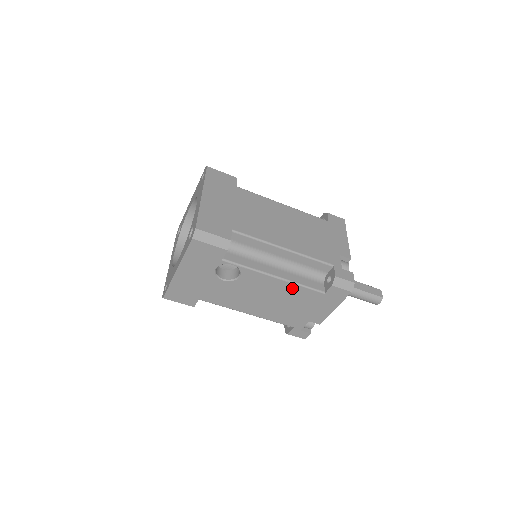
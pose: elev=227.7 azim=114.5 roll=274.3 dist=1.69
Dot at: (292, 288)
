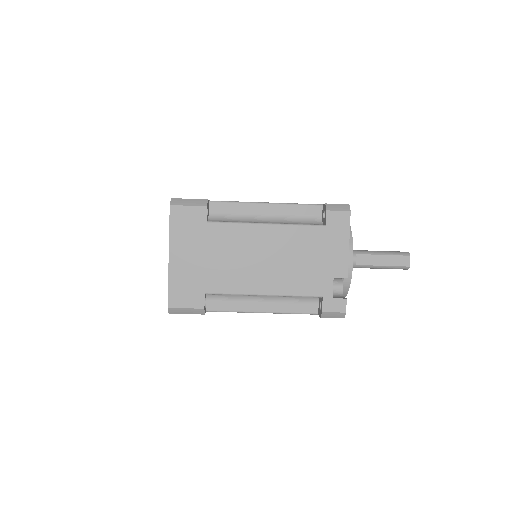
Dot at: occluded
